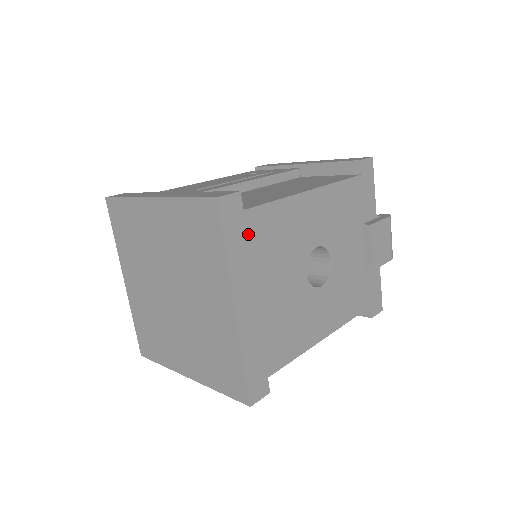
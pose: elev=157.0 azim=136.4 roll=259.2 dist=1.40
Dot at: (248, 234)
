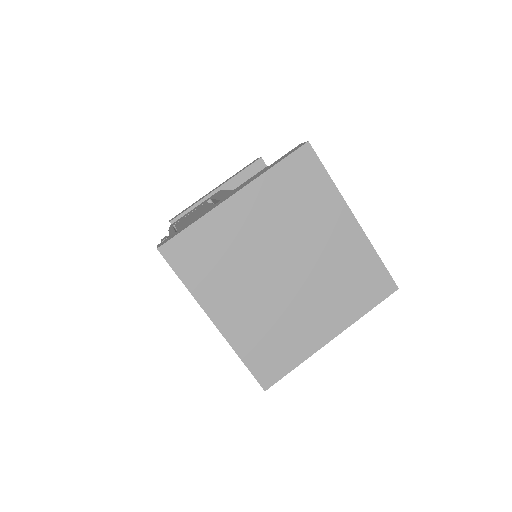
Dot at: occluded
